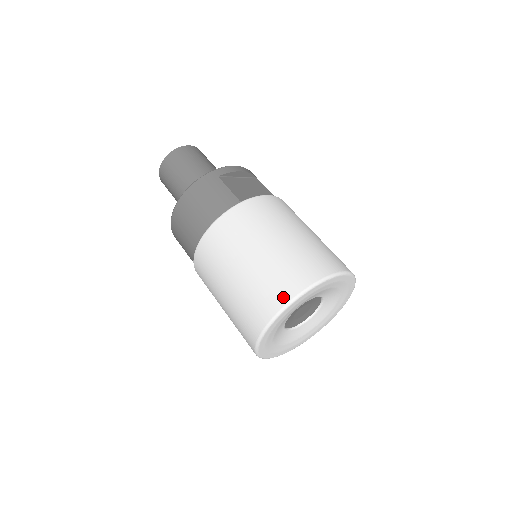
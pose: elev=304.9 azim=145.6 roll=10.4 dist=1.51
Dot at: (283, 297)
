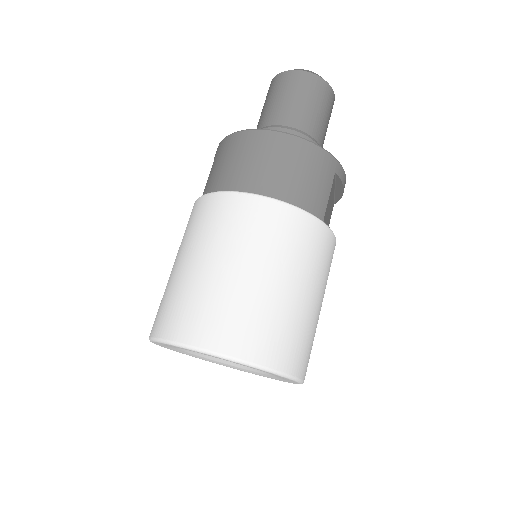
Dot at: (260, 354)
